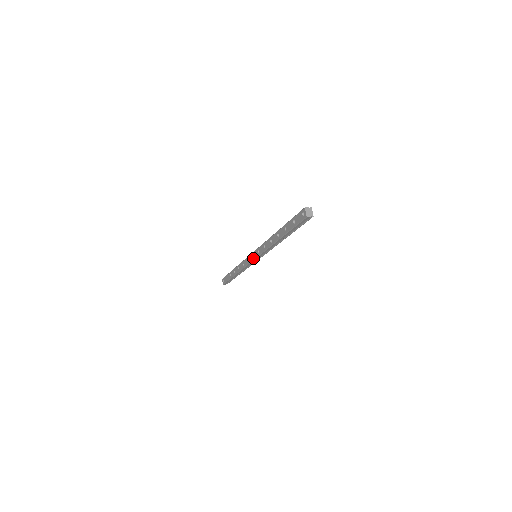
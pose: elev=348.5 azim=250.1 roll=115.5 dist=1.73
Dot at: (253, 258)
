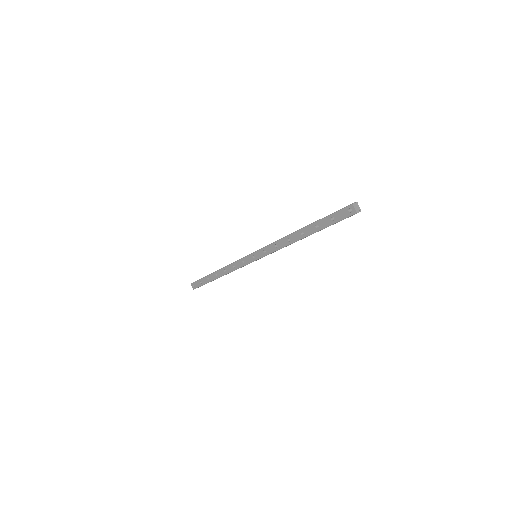
Dot at: (254, 259)
